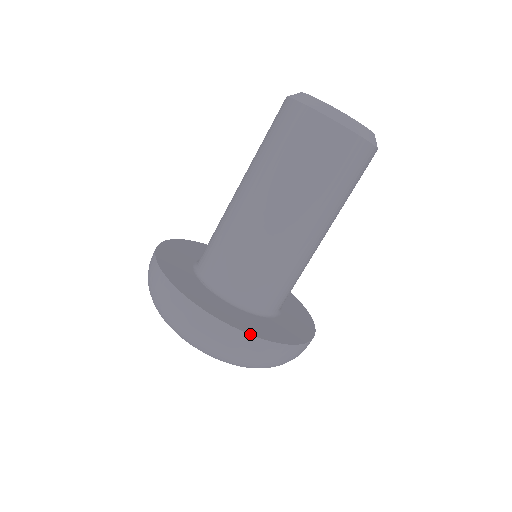
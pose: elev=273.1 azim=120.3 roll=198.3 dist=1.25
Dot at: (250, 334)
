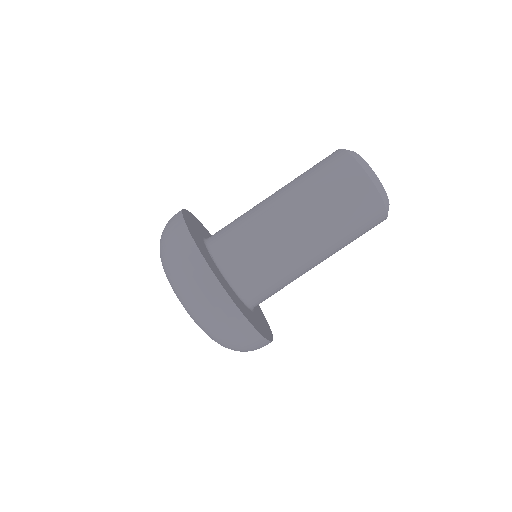
Dot at: (237, 305)
